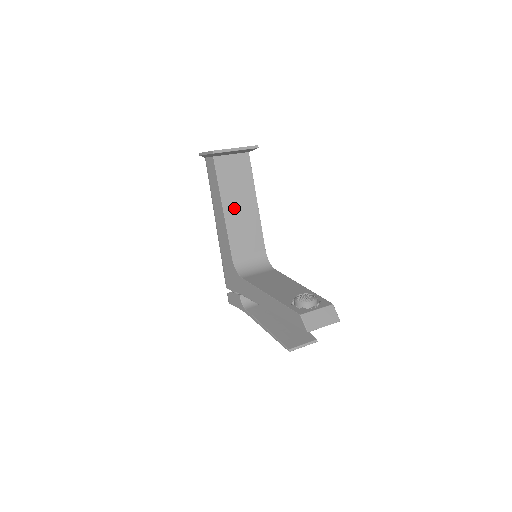
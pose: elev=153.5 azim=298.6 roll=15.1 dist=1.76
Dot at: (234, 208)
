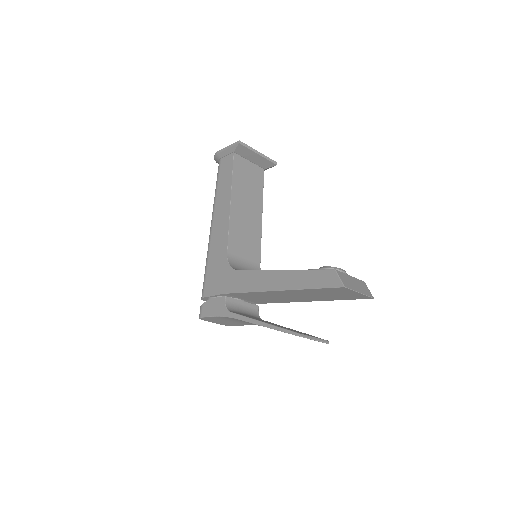
Dot at: (241, 207)
